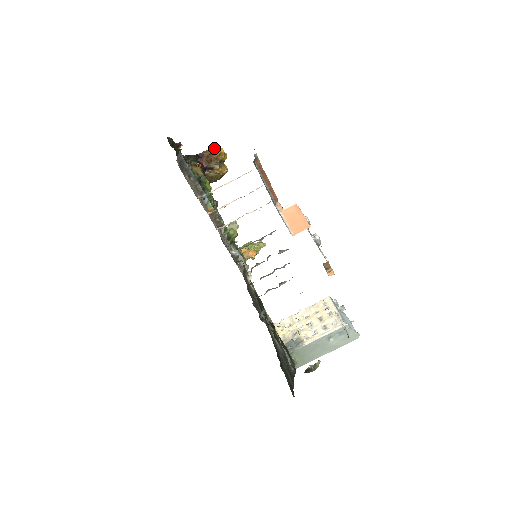
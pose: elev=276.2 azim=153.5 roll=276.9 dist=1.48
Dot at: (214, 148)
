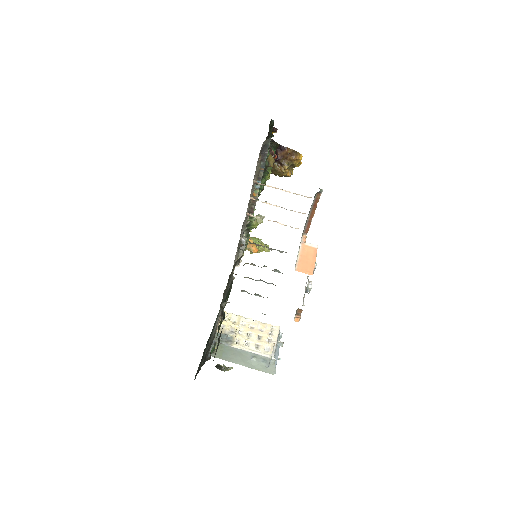
Dot at: occluded
